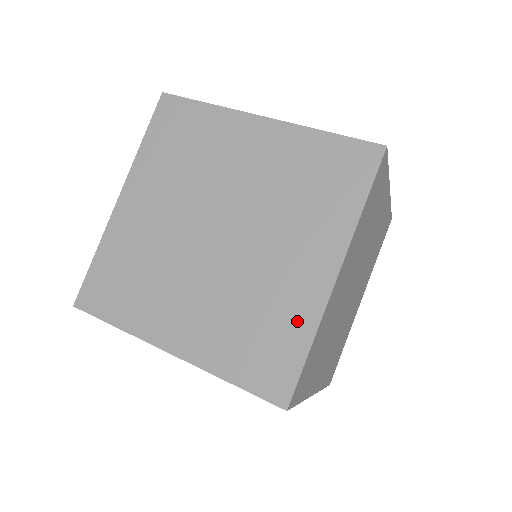
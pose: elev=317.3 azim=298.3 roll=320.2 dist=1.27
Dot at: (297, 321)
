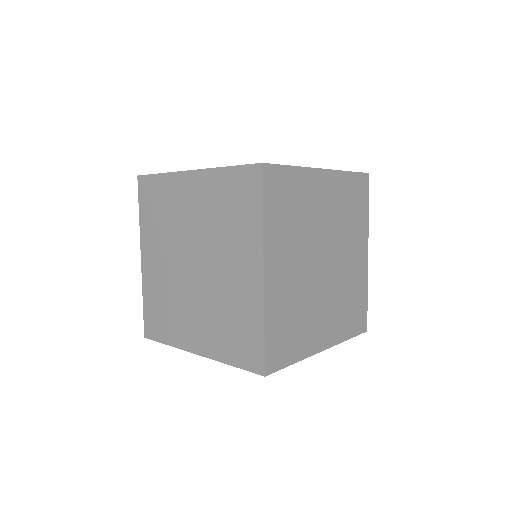
Dot at: occluded
